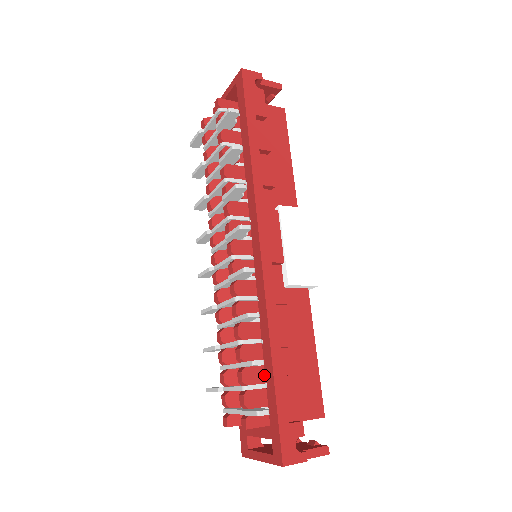
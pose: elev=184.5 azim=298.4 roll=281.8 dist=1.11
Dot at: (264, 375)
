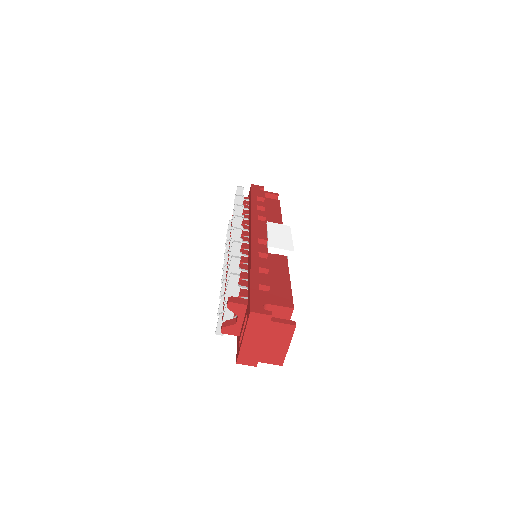
Dot at: (247, 285)
